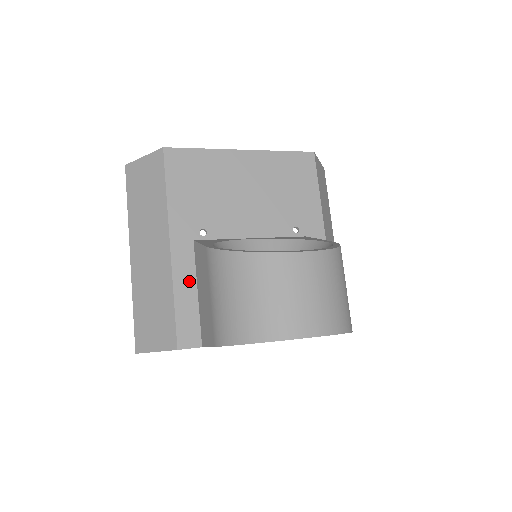
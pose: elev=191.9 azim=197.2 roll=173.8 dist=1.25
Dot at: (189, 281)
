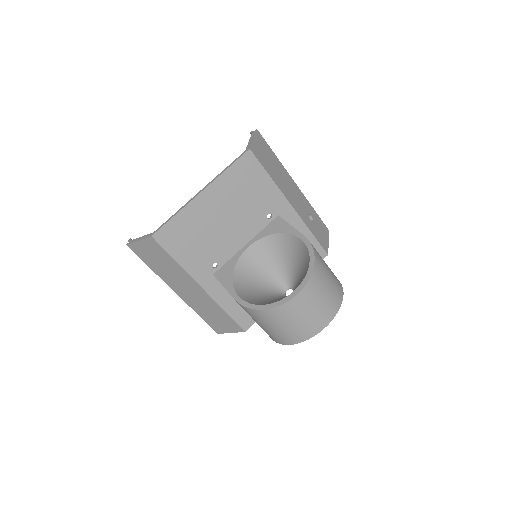
Dot at: (227, 297)
